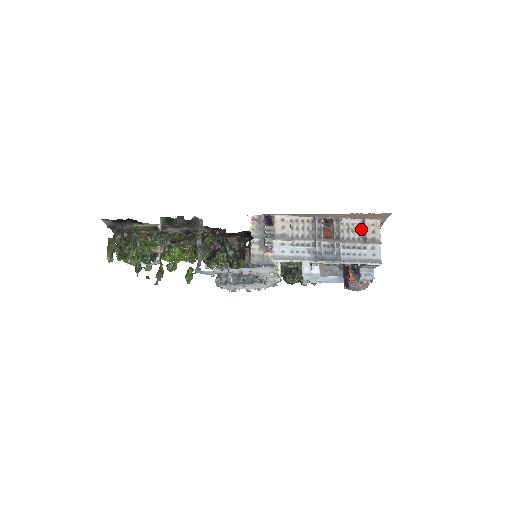
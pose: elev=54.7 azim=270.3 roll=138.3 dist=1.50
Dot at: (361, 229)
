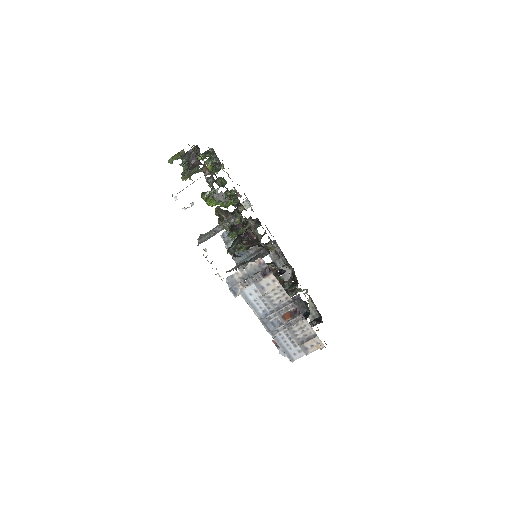
Dot at: (308, 336)
